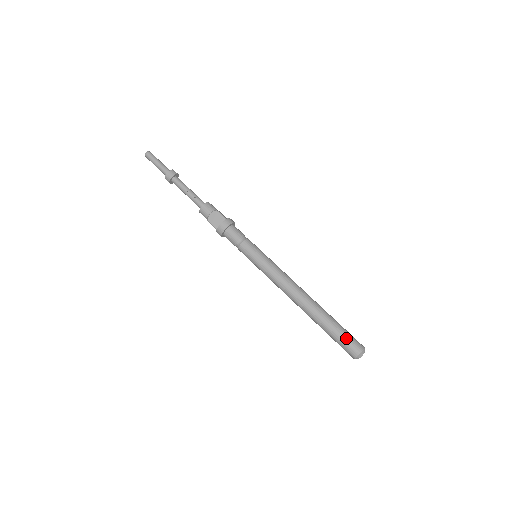
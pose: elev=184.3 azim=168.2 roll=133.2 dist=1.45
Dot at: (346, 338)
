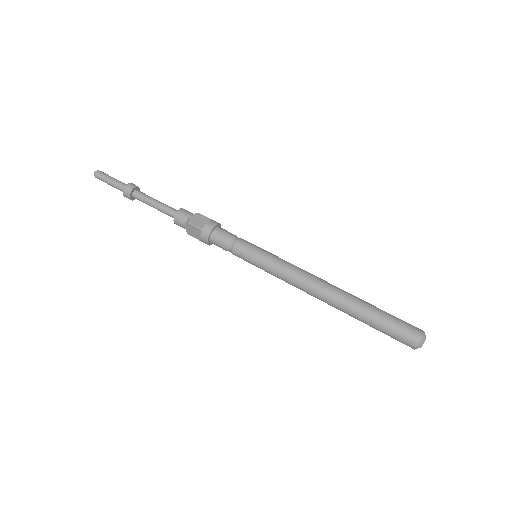
Dot at: (399, 320)
